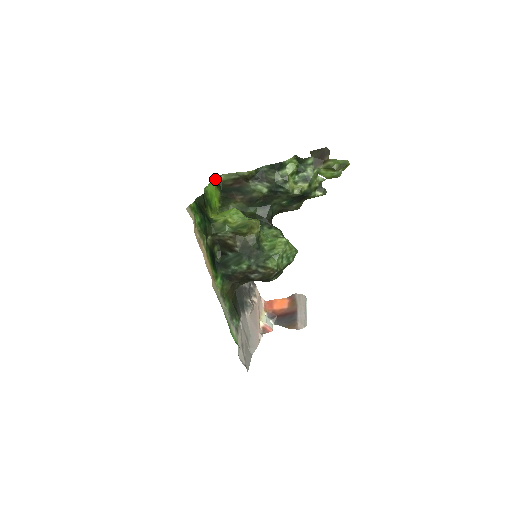
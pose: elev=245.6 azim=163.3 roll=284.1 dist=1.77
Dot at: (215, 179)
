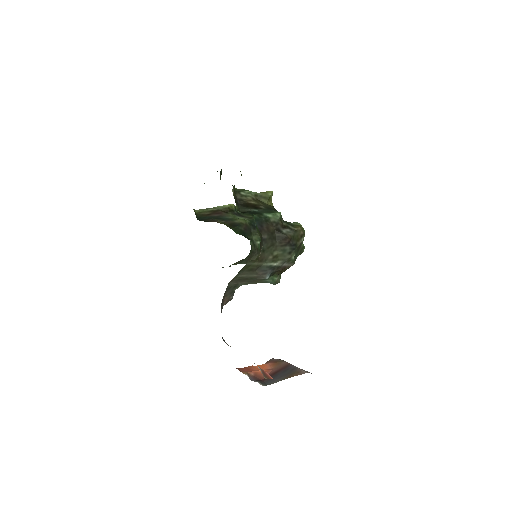
Dot at: occluded
